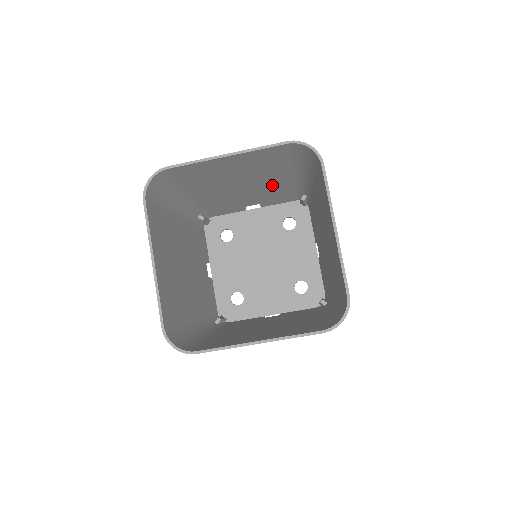
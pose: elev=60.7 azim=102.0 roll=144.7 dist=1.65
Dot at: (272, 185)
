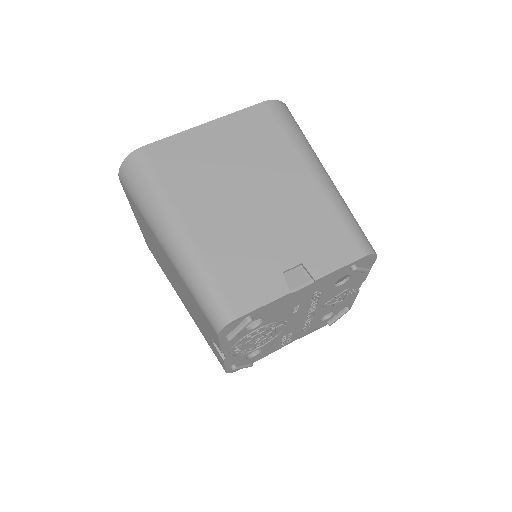
Dot at: occluded
